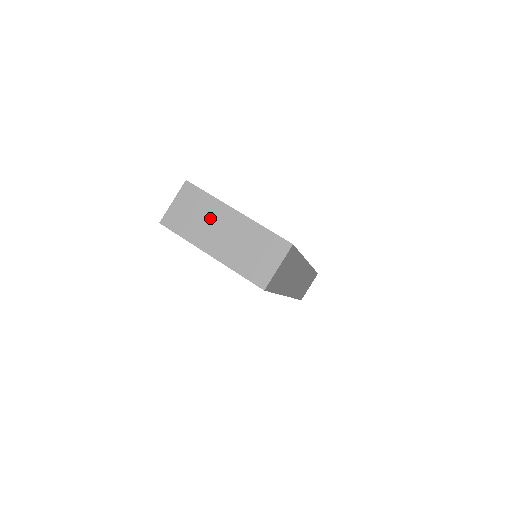
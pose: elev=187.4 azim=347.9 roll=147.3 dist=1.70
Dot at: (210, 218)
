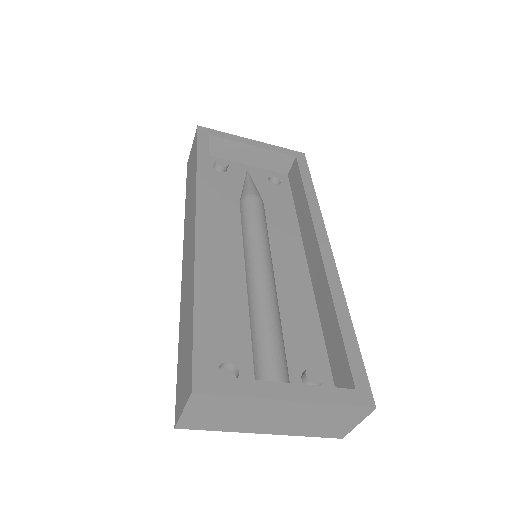
Dot at: (250, 413)
